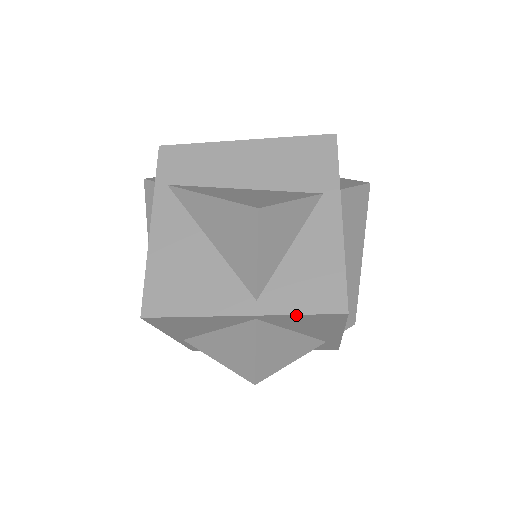
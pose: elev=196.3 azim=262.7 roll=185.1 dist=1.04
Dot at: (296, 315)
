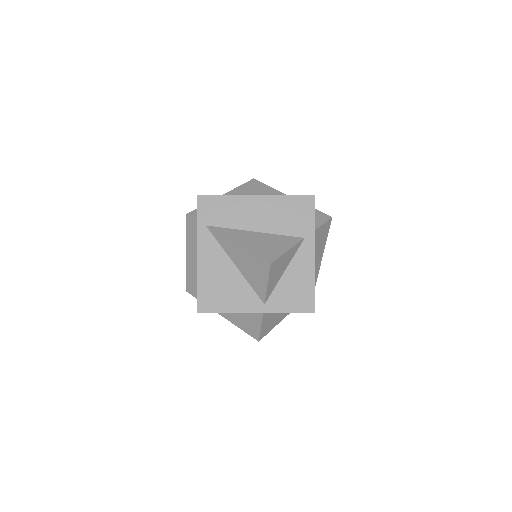
Dot at: occluded
